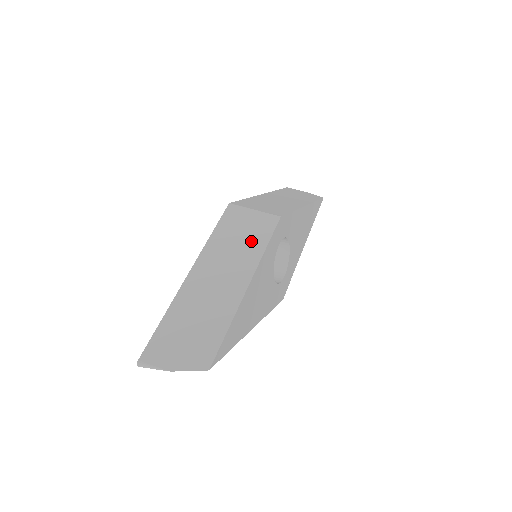
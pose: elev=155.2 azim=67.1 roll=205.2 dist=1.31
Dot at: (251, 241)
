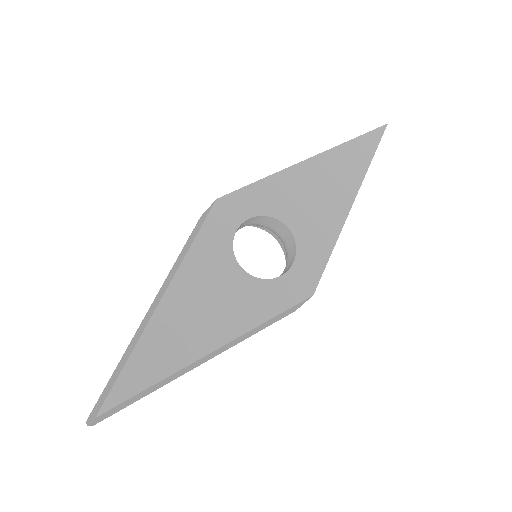
Dot at: (188, 247)
